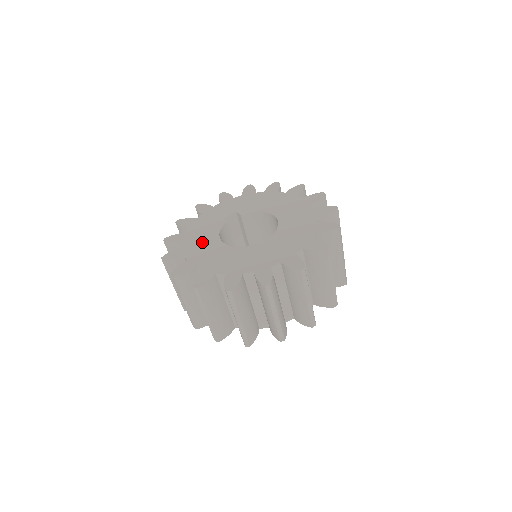
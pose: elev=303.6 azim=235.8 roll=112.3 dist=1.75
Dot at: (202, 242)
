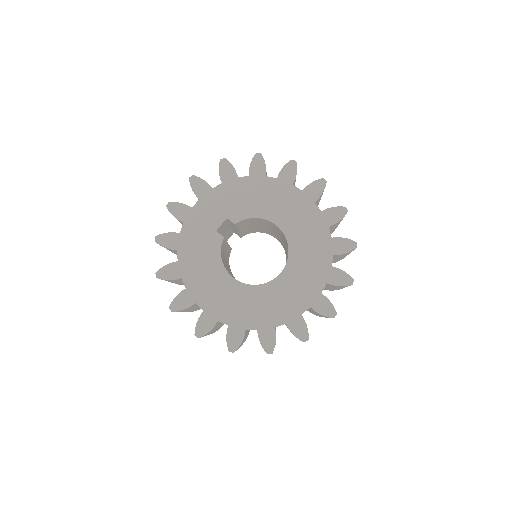
Dot at: (208, 279)
